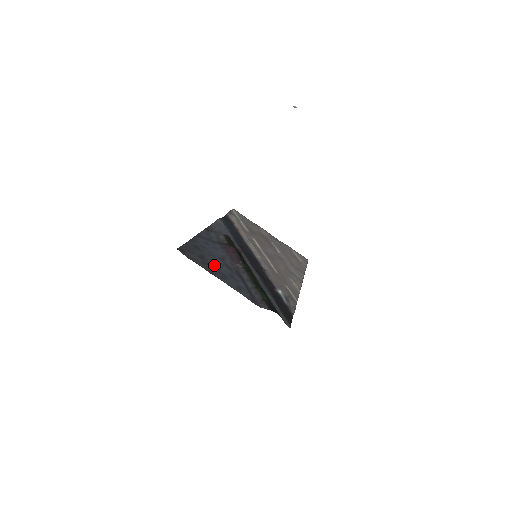
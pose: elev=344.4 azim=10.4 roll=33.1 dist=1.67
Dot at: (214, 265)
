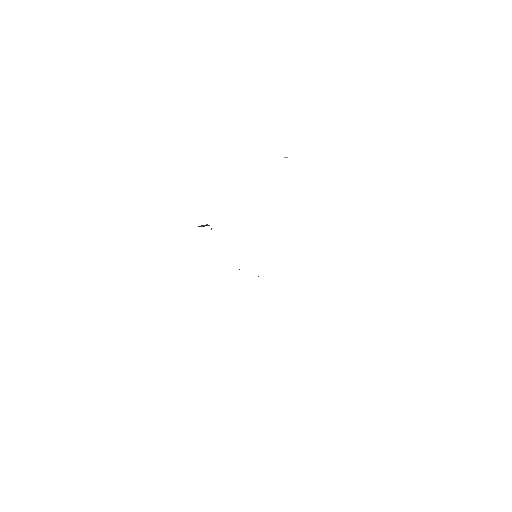
Dot at: occluded
